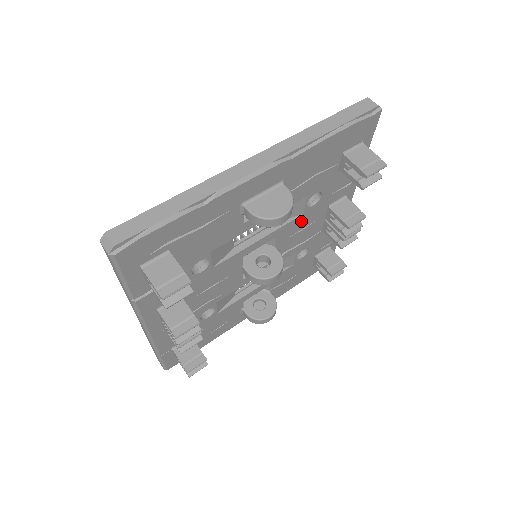
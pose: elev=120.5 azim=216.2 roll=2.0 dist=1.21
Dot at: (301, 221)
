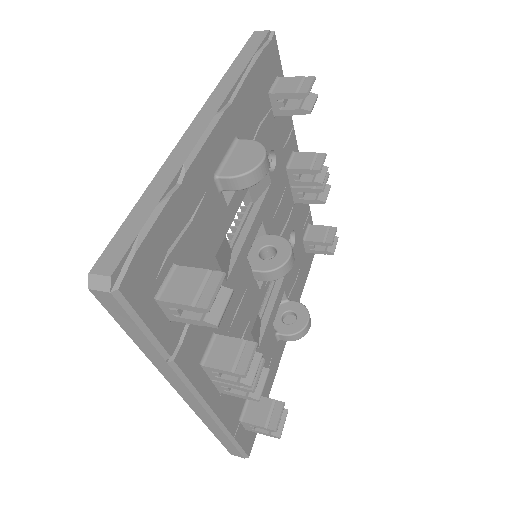
Dot at: (273, 194)
